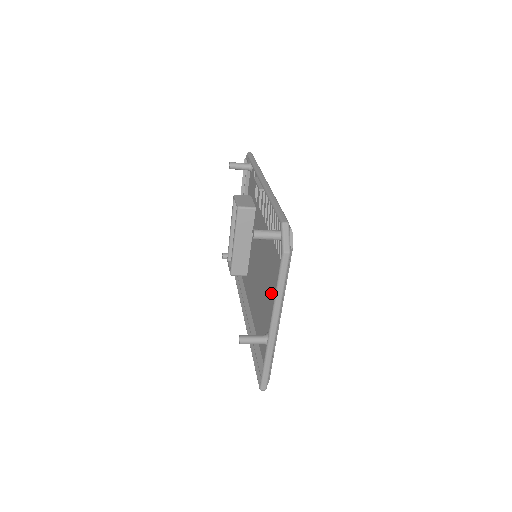
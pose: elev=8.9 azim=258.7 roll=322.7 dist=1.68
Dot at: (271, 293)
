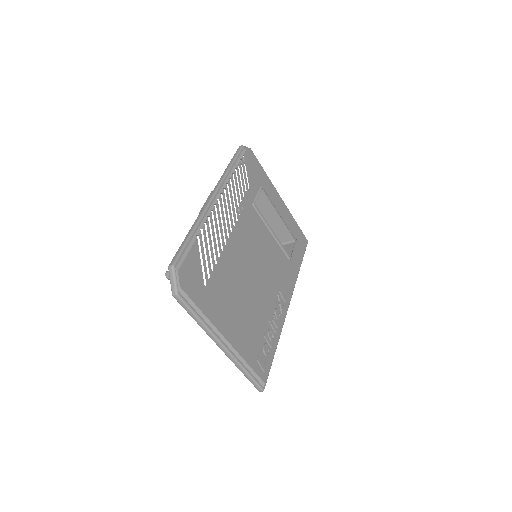
Dot at: (234, 307)
